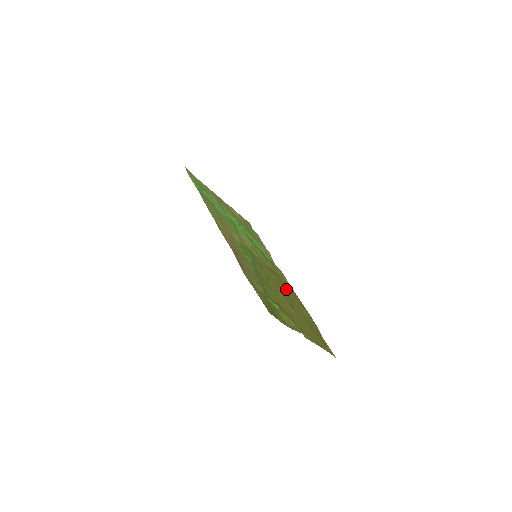
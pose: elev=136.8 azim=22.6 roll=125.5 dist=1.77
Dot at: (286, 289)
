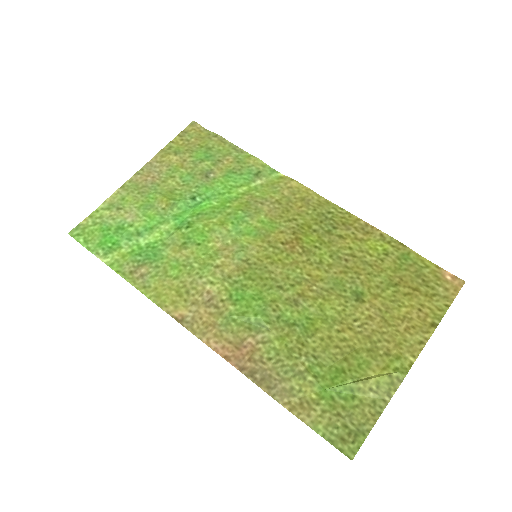
Dot at: (327, 241)
